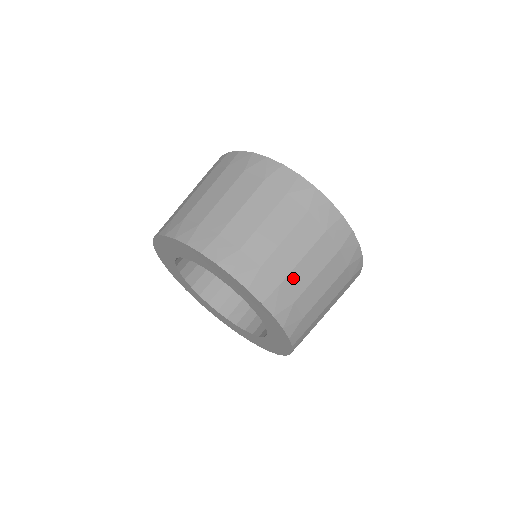
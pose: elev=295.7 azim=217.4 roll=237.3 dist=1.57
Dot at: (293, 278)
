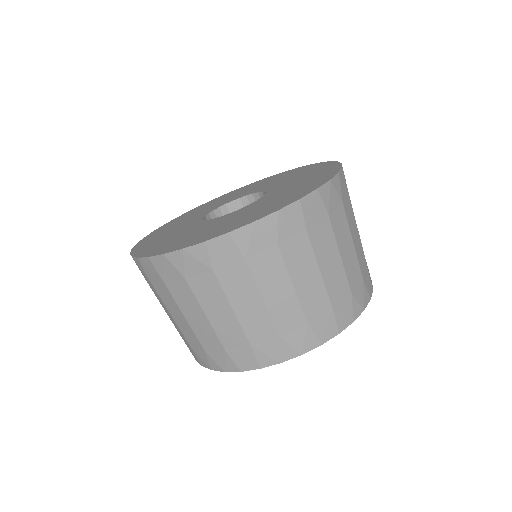
Dot at: (332, 289)
